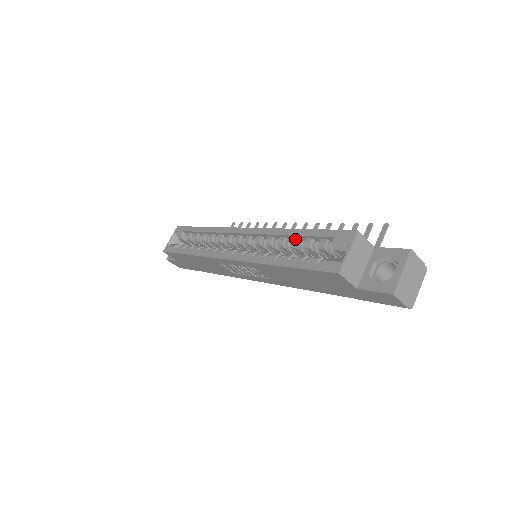
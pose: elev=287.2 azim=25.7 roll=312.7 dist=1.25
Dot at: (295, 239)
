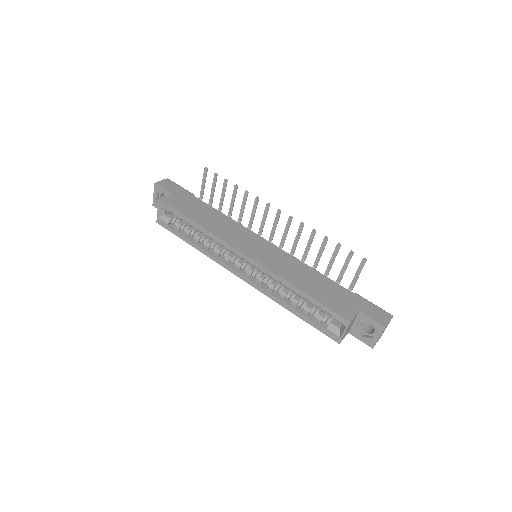
Dot at: (298, 293)
